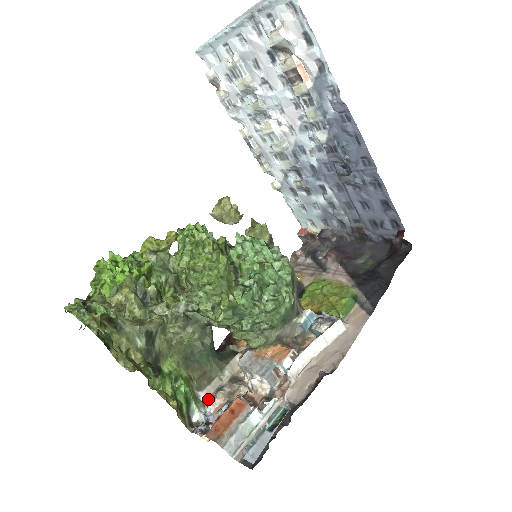
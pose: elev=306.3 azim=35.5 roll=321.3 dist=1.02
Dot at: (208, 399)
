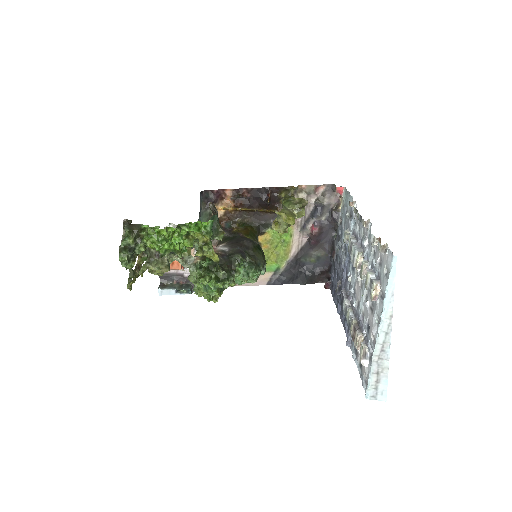
Dot at: (174, 224)
